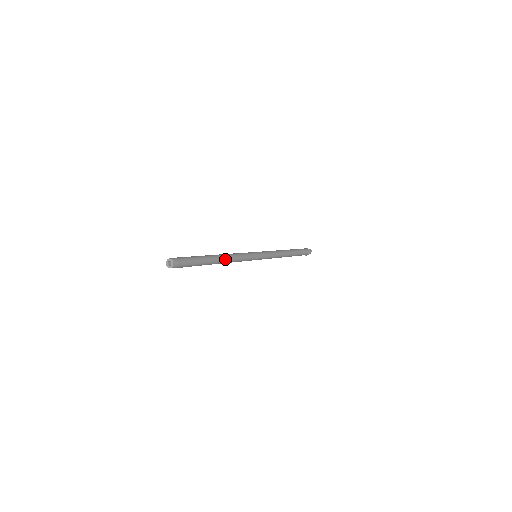
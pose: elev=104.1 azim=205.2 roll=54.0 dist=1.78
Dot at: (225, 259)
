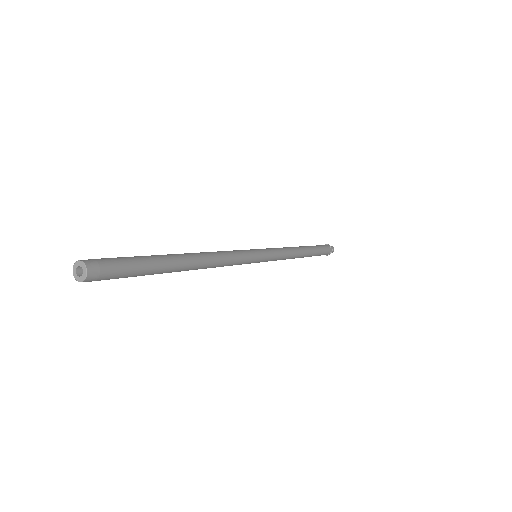
Dot at: (202, 261)
